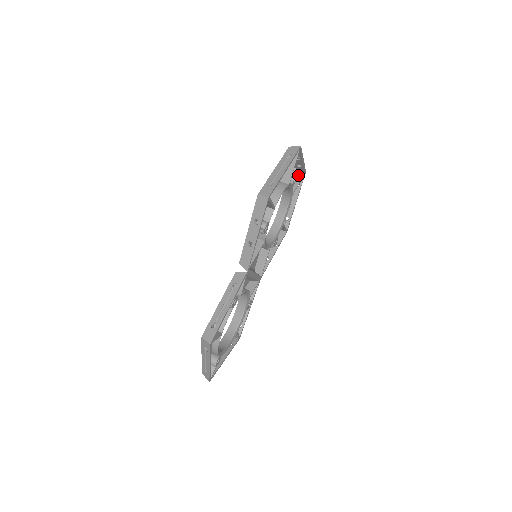
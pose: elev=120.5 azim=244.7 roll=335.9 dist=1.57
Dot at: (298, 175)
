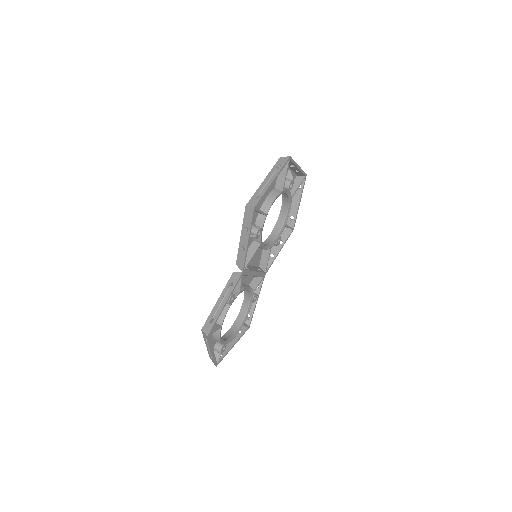
Dot at: (299, 178)
